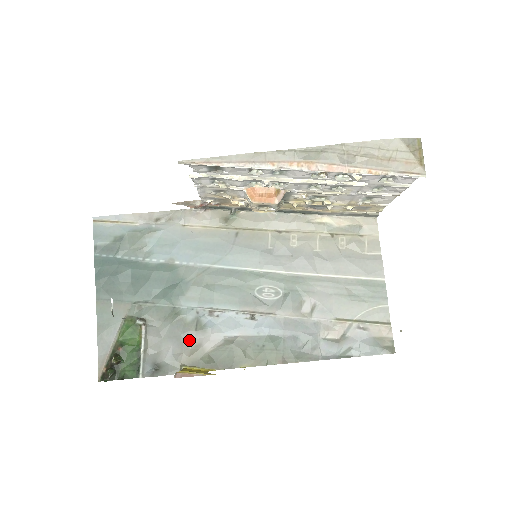
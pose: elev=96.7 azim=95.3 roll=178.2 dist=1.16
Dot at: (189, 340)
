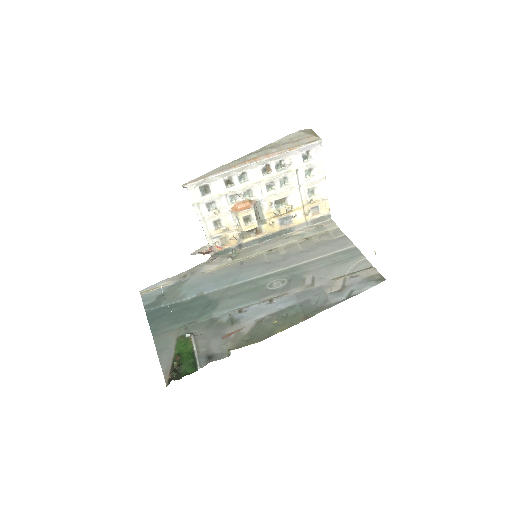
Dot at: occluded
